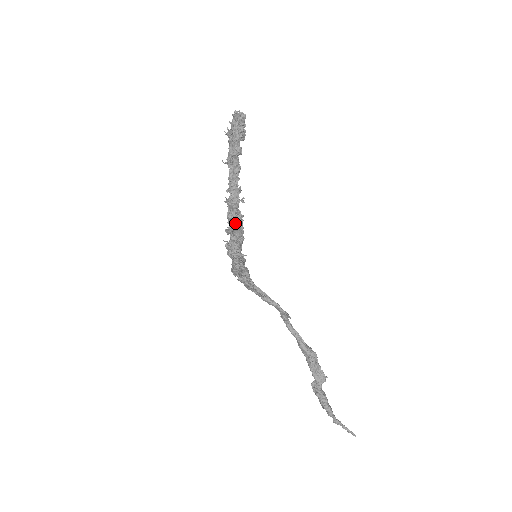
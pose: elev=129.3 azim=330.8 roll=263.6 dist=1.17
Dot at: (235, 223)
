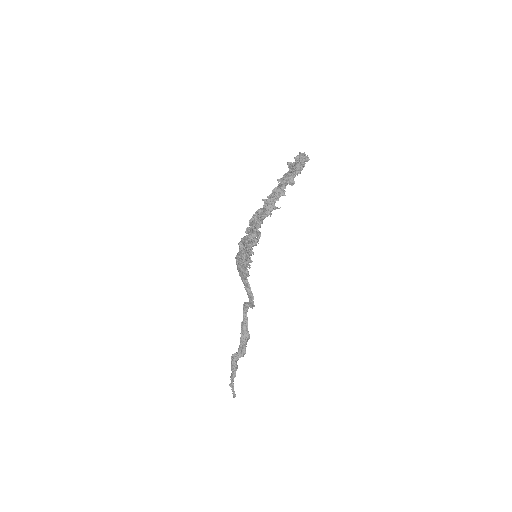
Dot at: (257, 226)
